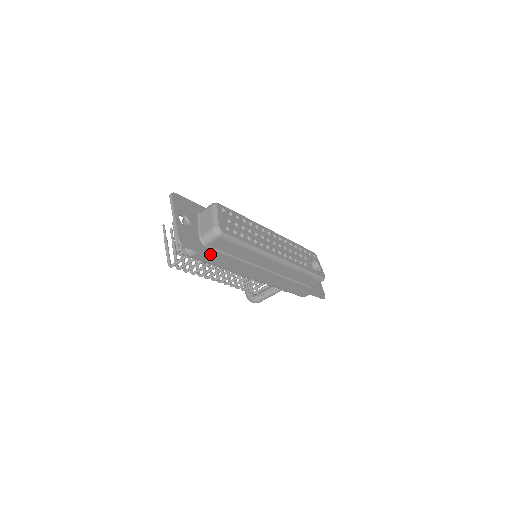
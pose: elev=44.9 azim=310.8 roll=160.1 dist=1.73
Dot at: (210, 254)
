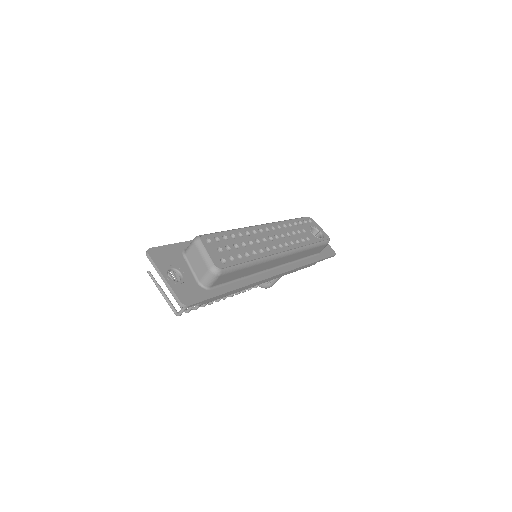
Dot at: (217, 295)
